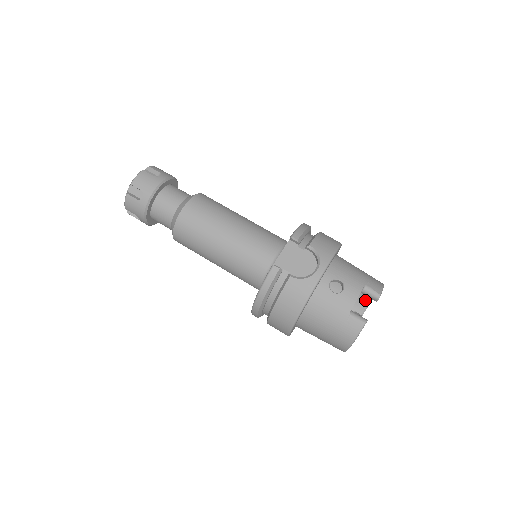
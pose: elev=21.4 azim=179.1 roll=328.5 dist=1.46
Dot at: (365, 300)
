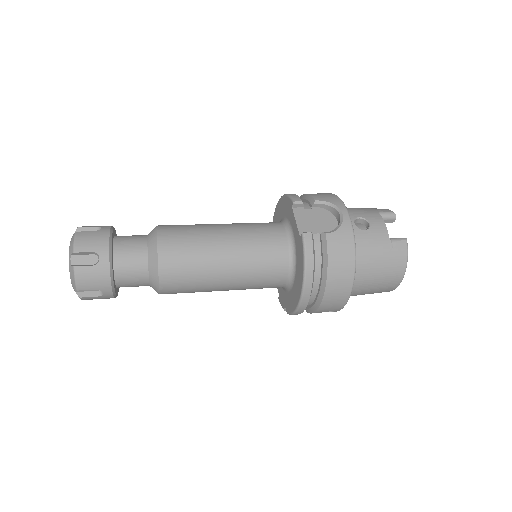
Dot at: occluded
